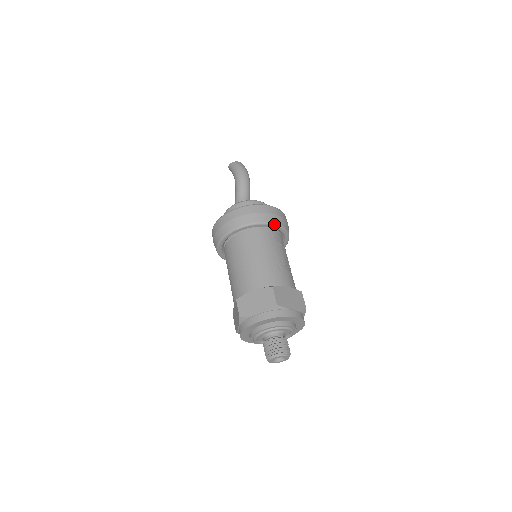
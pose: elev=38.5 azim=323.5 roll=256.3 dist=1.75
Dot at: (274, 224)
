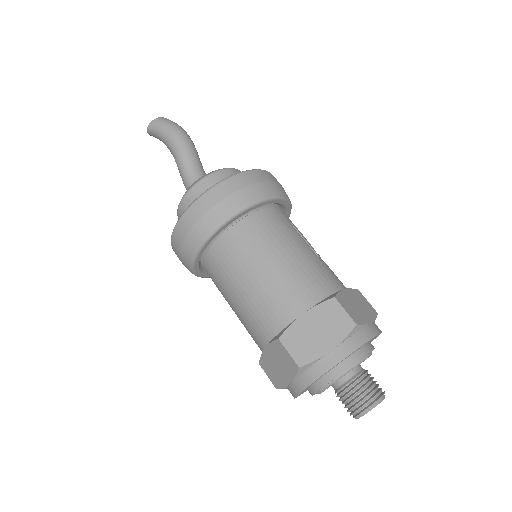
Dot at: (280, 197)
